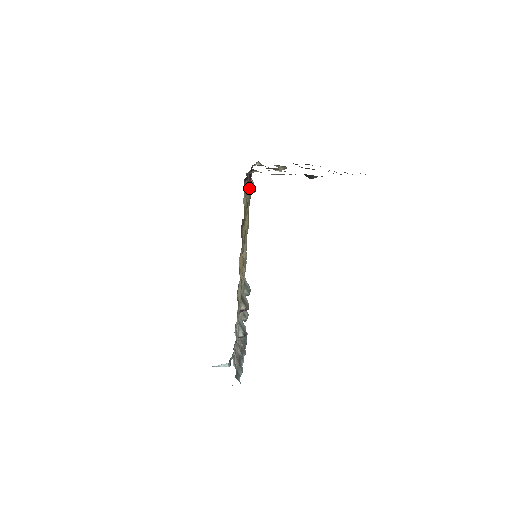
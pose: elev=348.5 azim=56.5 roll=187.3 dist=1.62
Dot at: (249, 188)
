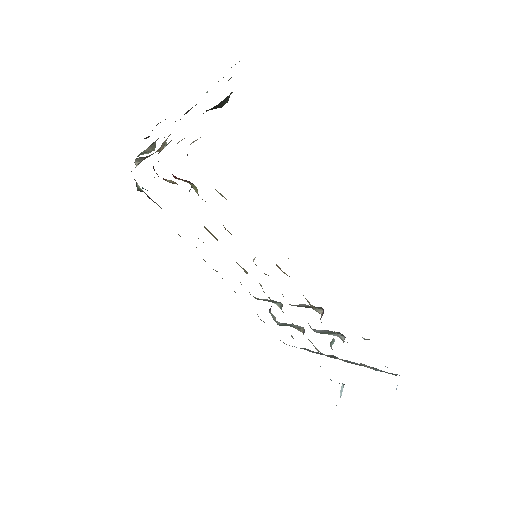
Dot at: occluded
